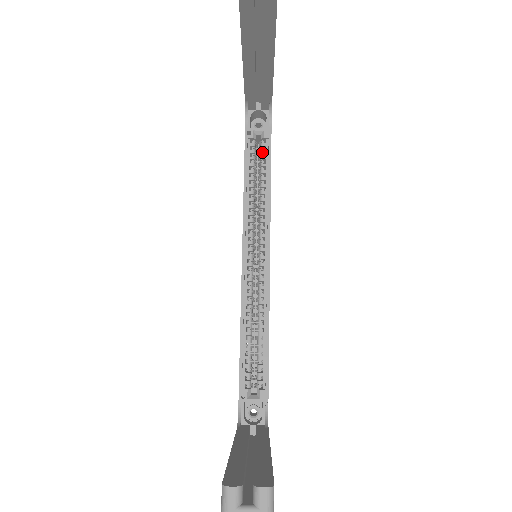
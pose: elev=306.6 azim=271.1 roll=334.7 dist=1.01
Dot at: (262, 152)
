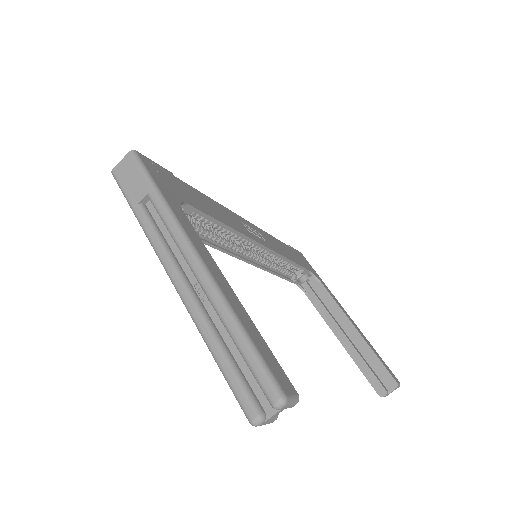
Dot at: occluded
